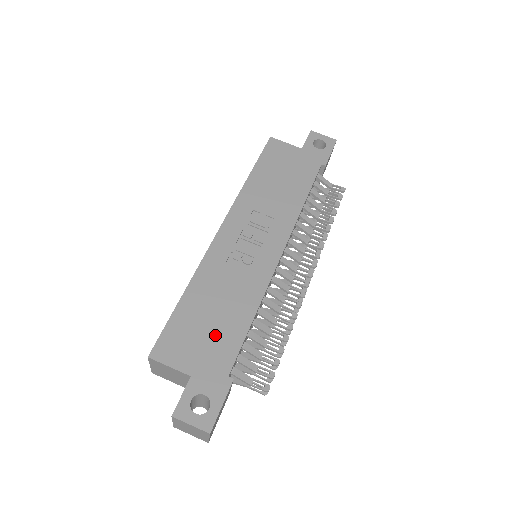
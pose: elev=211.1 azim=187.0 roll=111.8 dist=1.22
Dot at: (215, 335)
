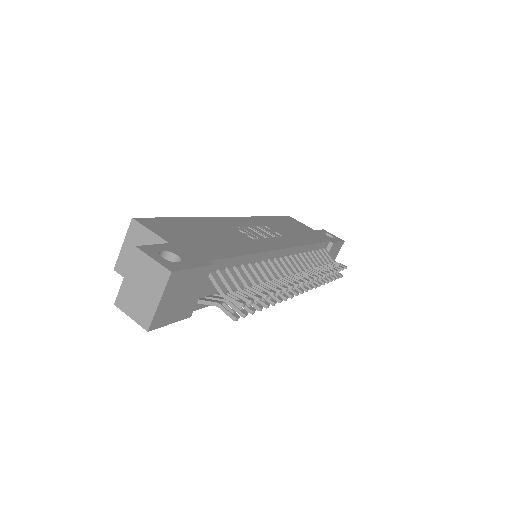
Dot at: (205, 242)
